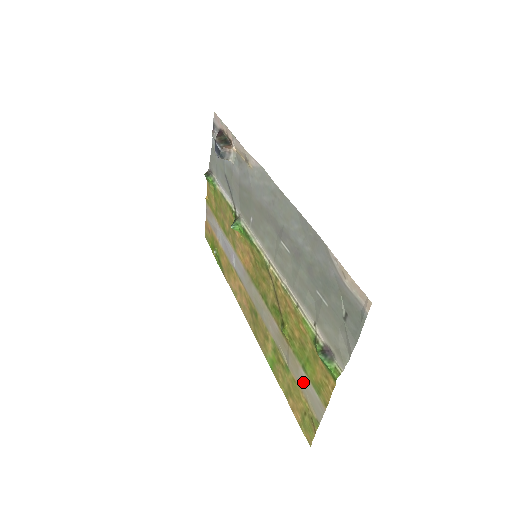
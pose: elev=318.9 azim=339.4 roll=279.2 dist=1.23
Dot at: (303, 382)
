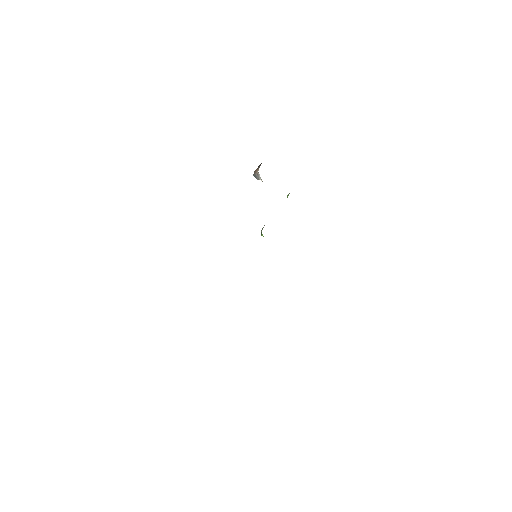
Dot at: occluded
